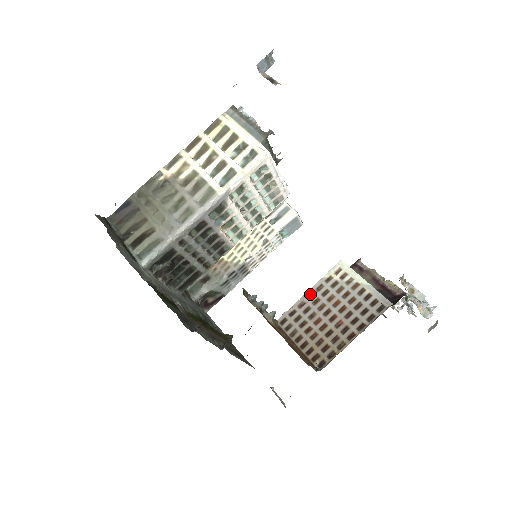
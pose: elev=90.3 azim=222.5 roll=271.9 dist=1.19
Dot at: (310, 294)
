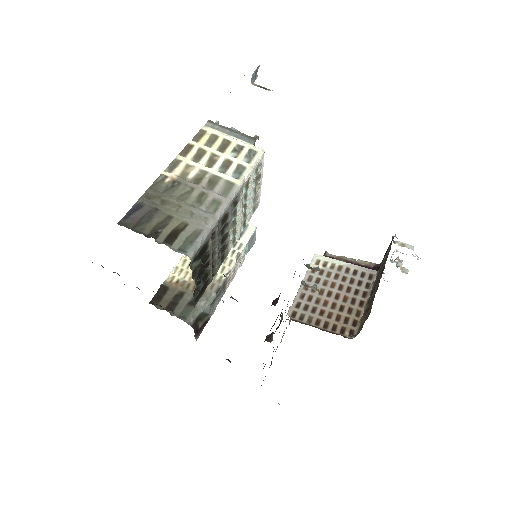
Dot at: occluded
